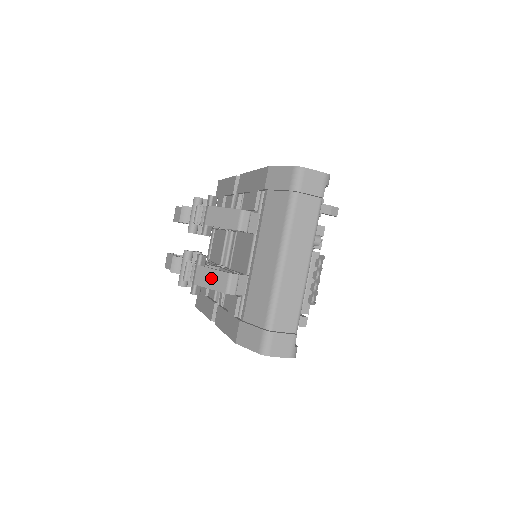
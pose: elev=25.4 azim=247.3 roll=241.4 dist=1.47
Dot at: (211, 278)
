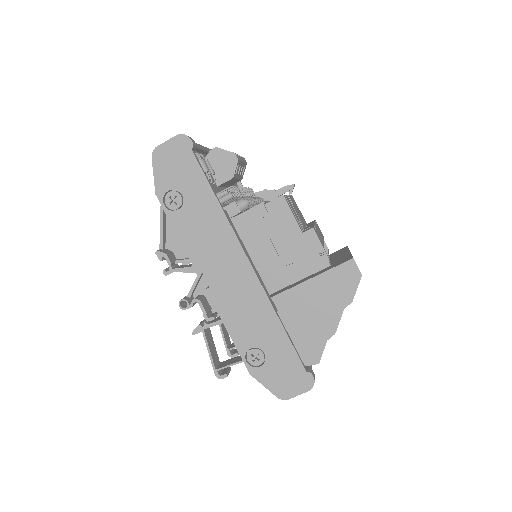
Dot at: occluded
